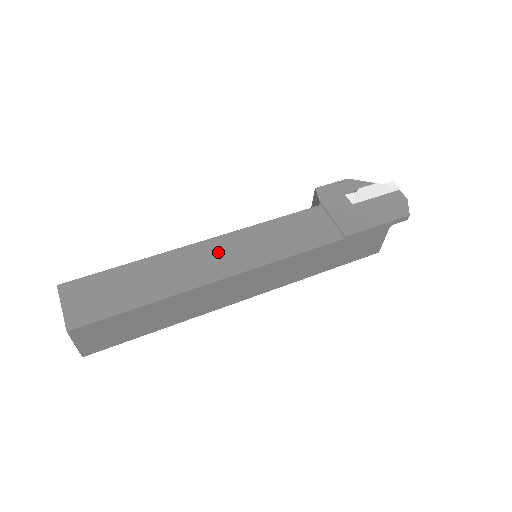
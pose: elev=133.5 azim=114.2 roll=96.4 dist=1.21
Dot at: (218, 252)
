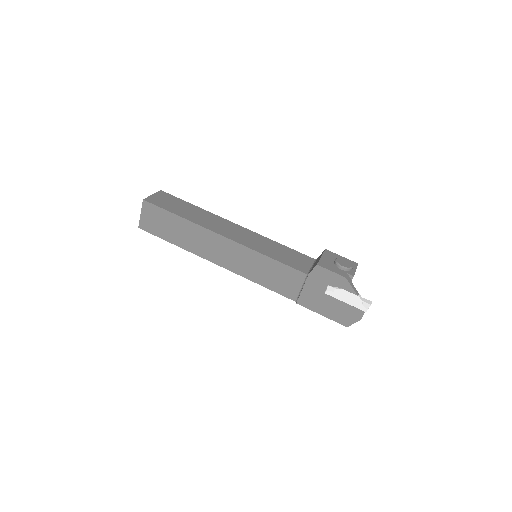
Dot at: (226, 250)
